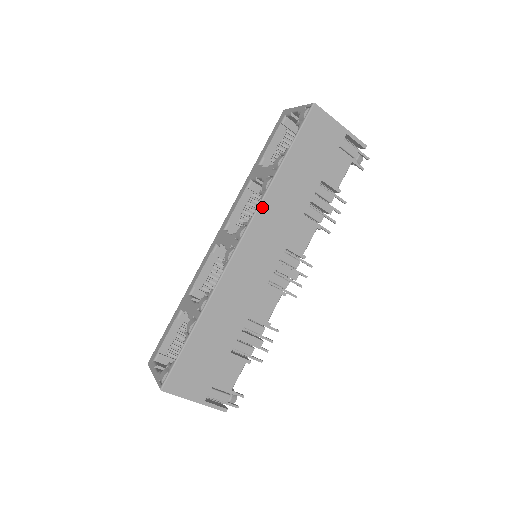
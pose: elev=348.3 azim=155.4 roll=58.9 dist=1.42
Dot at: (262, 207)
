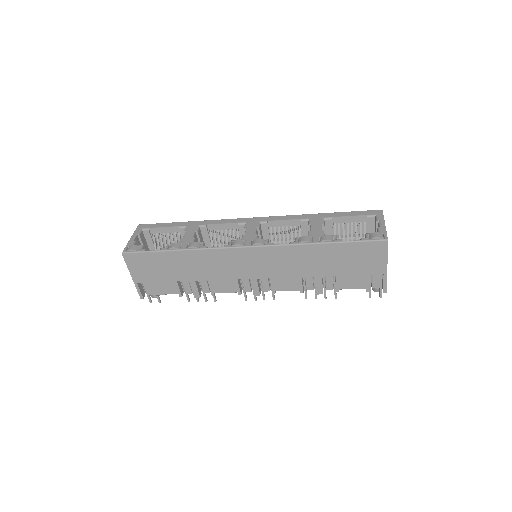
Dot at: (284, 247)
